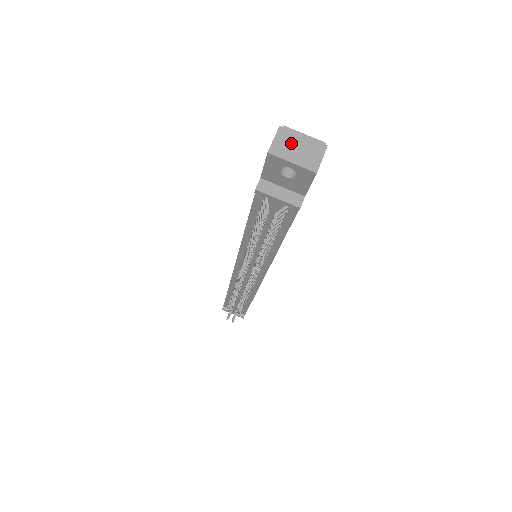
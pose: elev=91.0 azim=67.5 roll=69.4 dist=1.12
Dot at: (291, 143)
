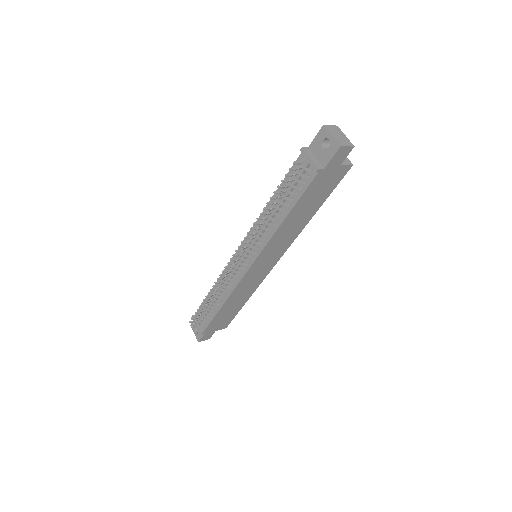
Dot at: (337, 132)
